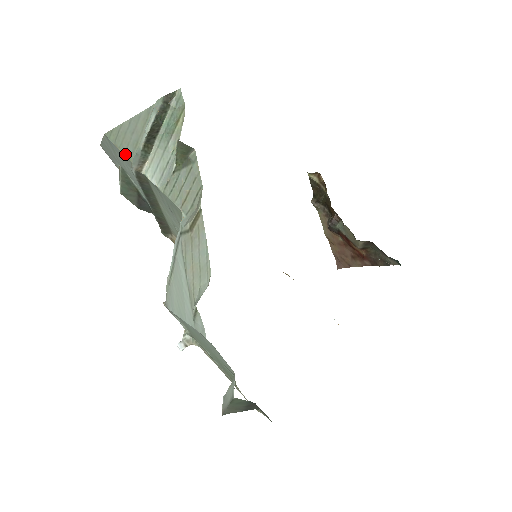
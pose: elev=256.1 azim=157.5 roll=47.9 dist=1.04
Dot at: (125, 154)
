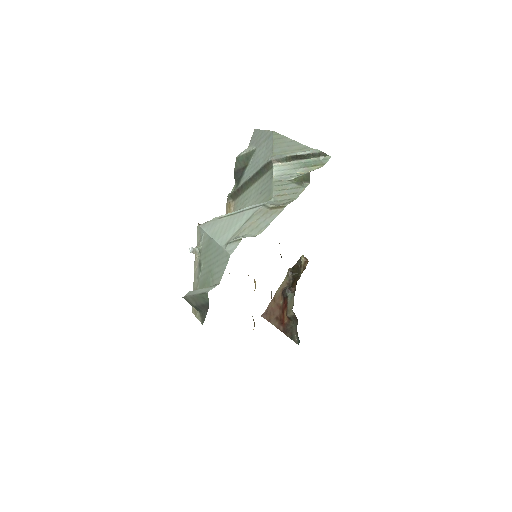
Dot at: (274, 149)
